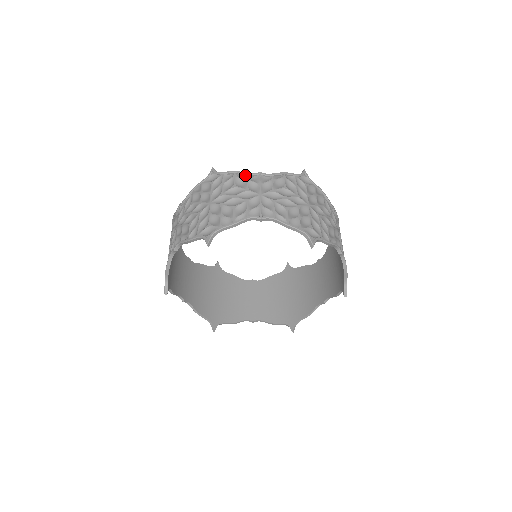
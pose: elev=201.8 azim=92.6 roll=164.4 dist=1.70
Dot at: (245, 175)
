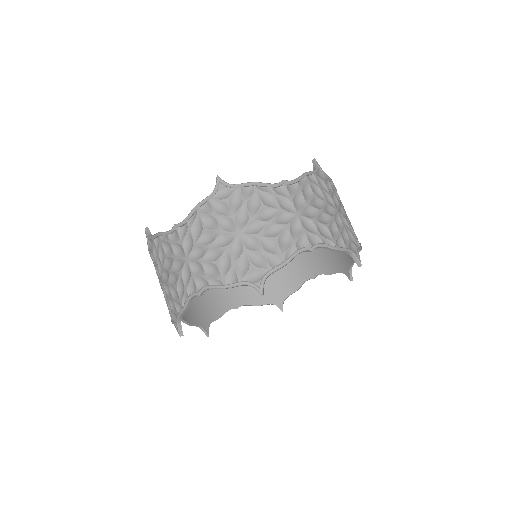
Dot at: (166, 235)
